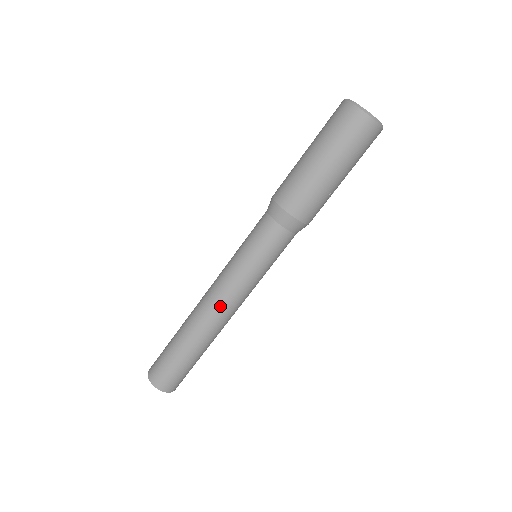
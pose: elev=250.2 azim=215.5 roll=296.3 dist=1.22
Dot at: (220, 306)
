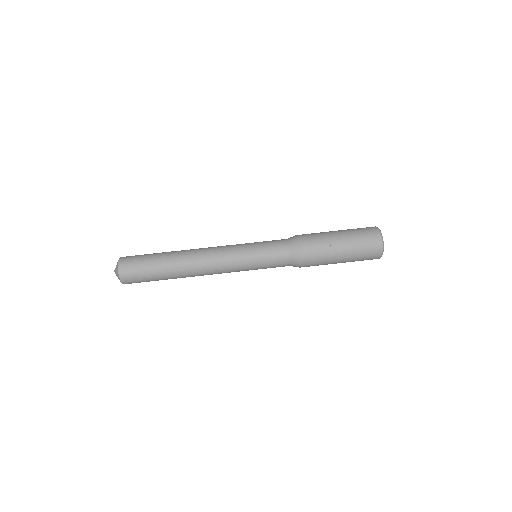
Dot at: (211, 247)
